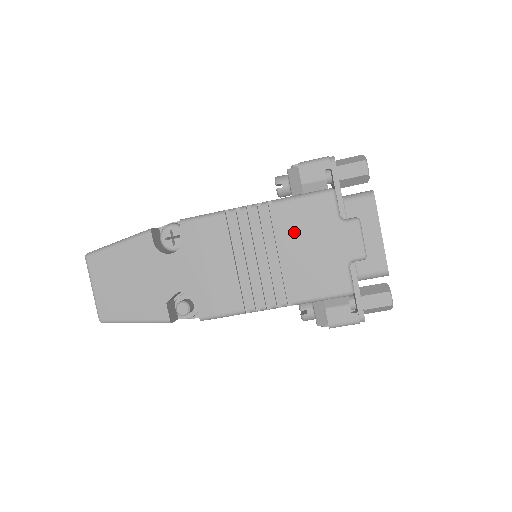
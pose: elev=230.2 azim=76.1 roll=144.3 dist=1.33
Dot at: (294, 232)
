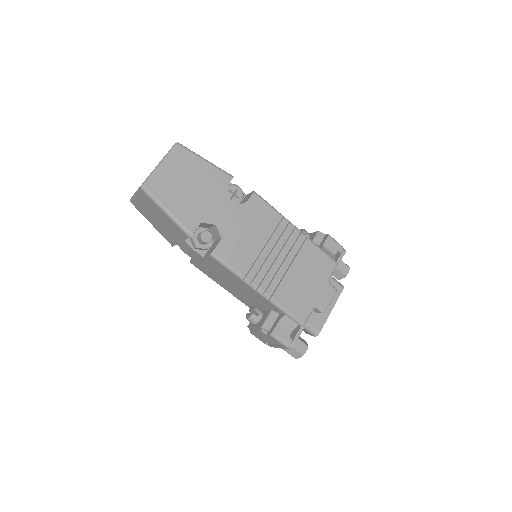
Dot at: (305, 263)
